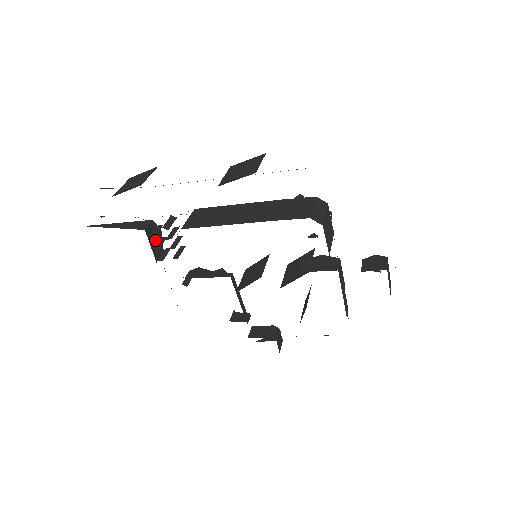
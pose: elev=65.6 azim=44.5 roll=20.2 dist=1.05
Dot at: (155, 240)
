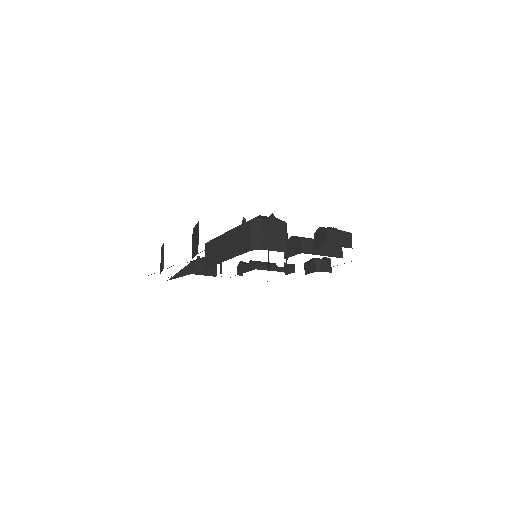
Dot at: (203, 268)
